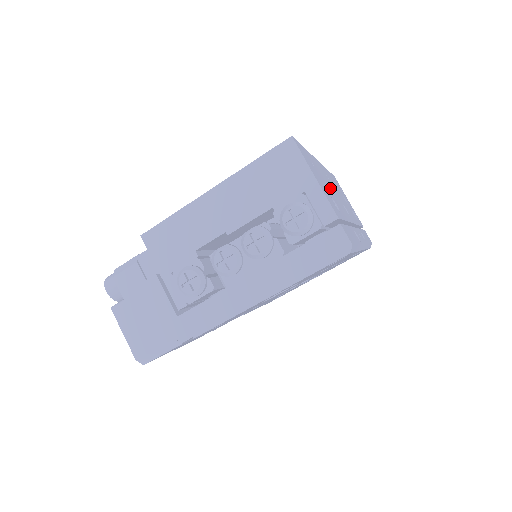
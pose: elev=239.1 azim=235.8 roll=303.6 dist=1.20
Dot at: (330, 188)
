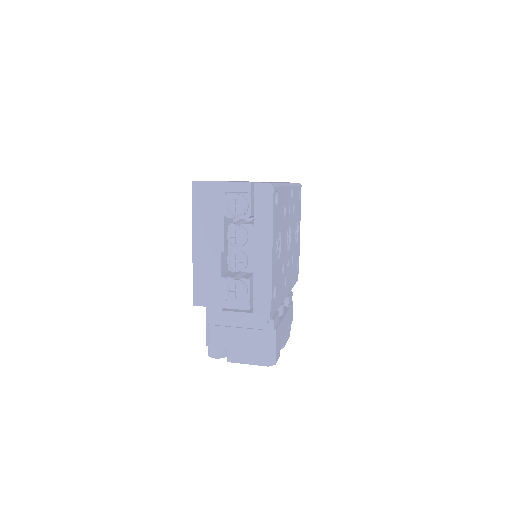
Dot at: occluded
